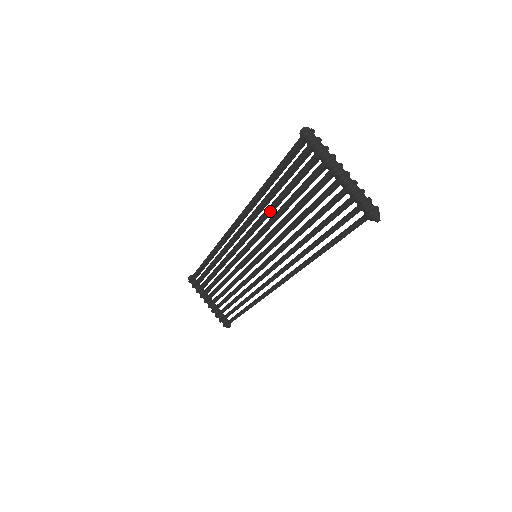
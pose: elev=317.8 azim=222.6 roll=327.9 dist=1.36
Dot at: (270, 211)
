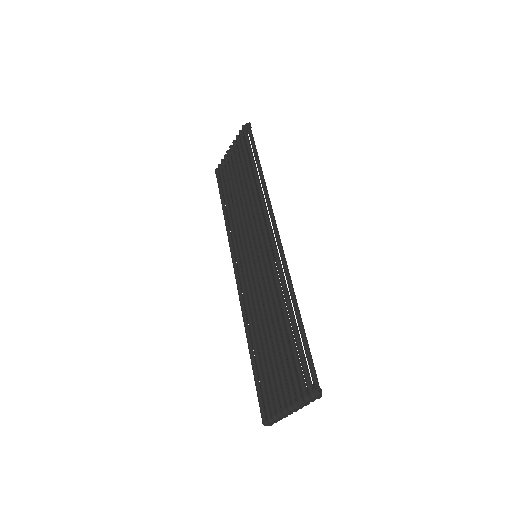
Dot at: (233, 214)
